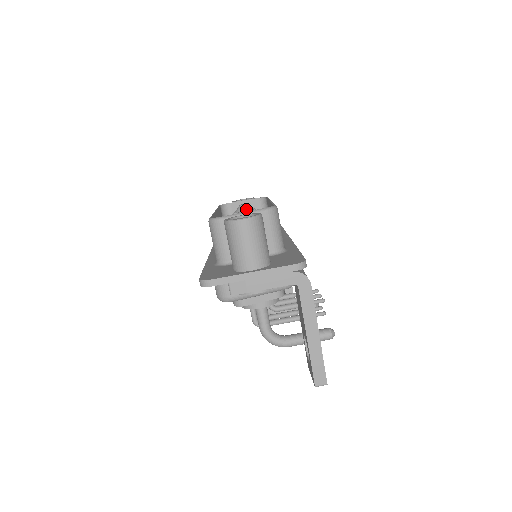
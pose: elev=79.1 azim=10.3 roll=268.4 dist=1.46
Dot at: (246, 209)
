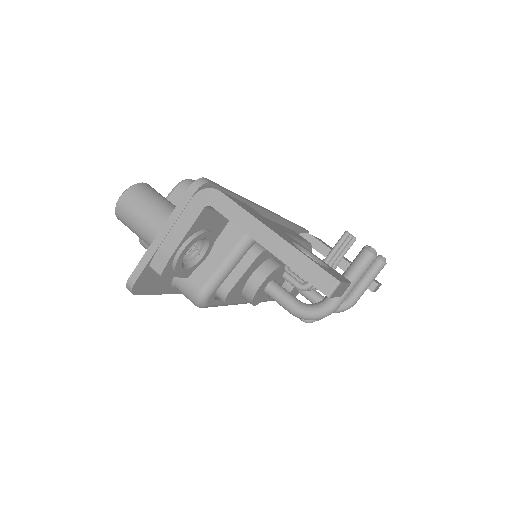
Dot at: occluded
